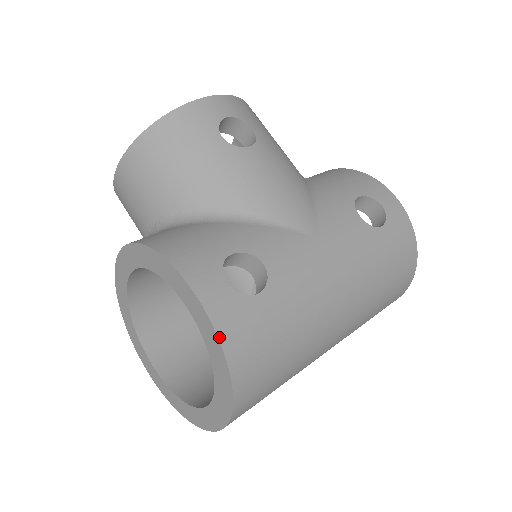
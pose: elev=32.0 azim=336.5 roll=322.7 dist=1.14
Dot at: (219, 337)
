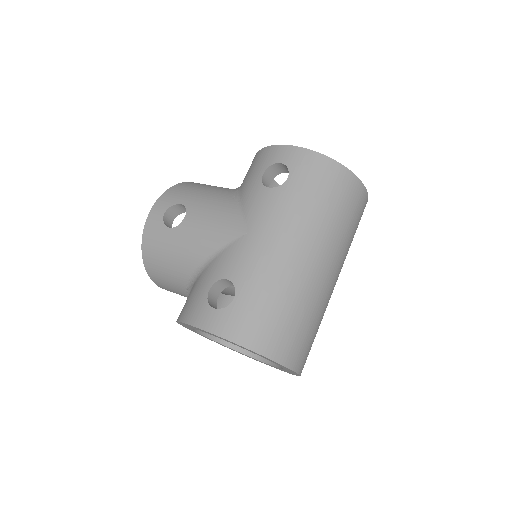
Dot at: (228, 340)
